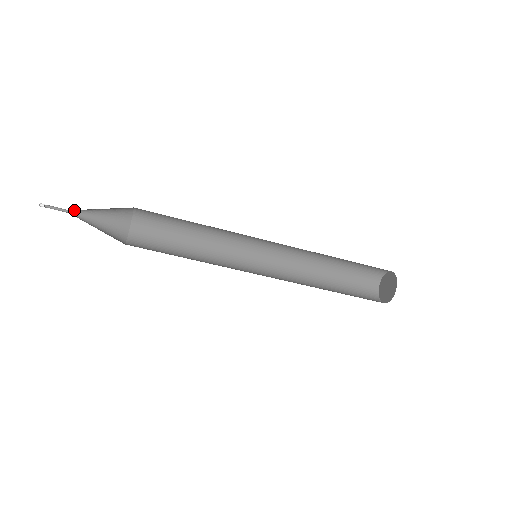
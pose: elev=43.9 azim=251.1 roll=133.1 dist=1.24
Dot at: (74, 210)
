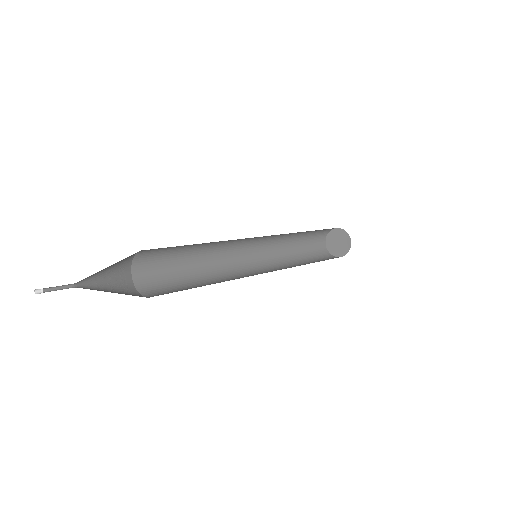
Dot at: (82, 282)
